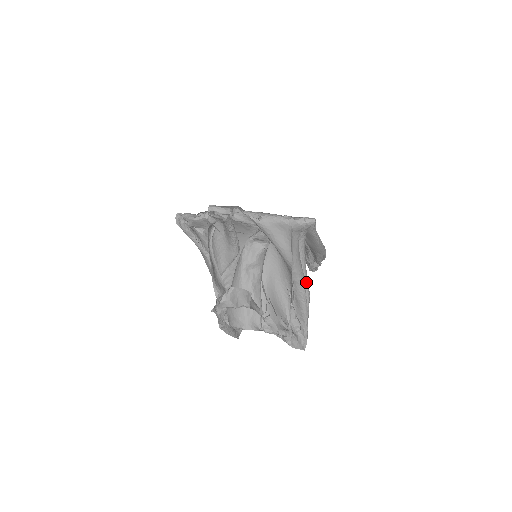
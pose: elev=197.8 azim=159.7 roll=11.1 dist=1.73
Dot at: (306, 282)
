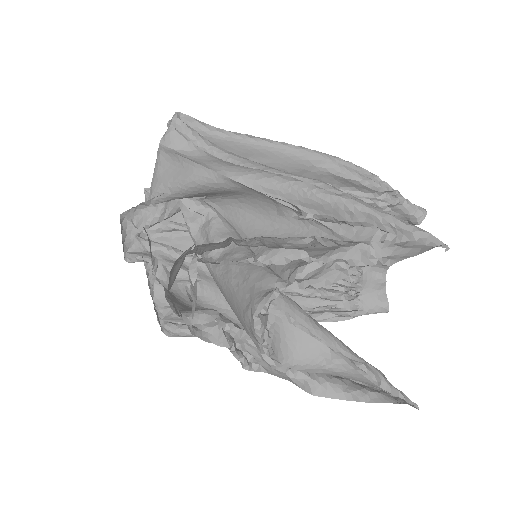
Dot at: (287, 175)
